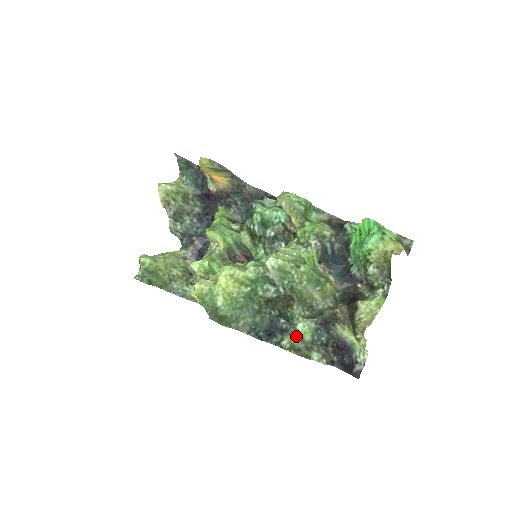
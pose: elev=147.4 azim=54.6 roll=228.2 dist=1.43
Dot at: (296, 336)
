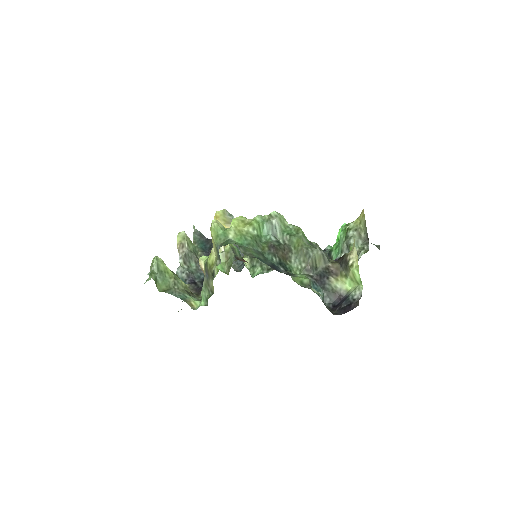
Dot at: (295, 279)
